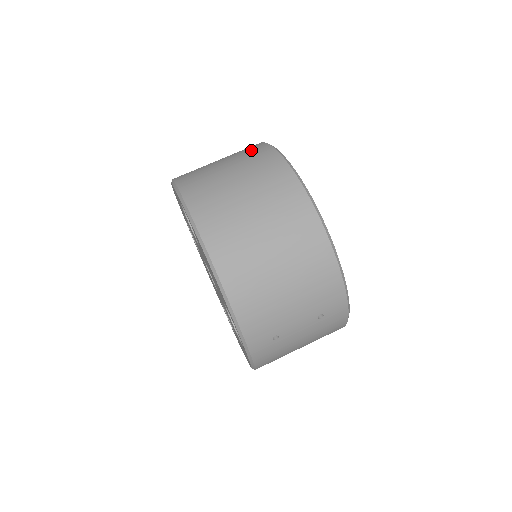
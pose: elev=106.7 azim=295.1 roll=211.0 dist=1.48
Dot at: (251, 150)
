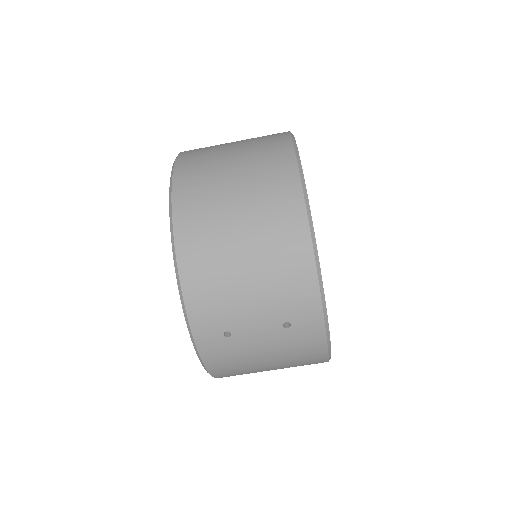
Dot at: occluded
